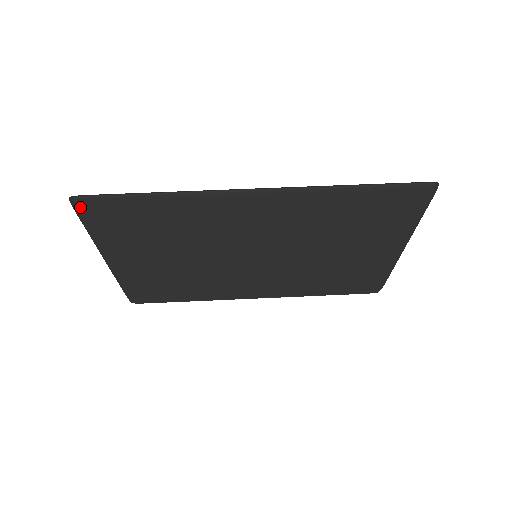
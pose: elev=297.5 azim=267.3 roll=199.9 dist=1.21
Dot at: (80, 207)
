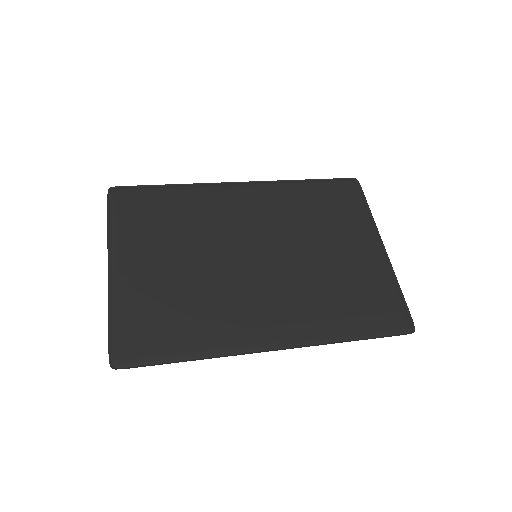
Dot at: (113, 196)
